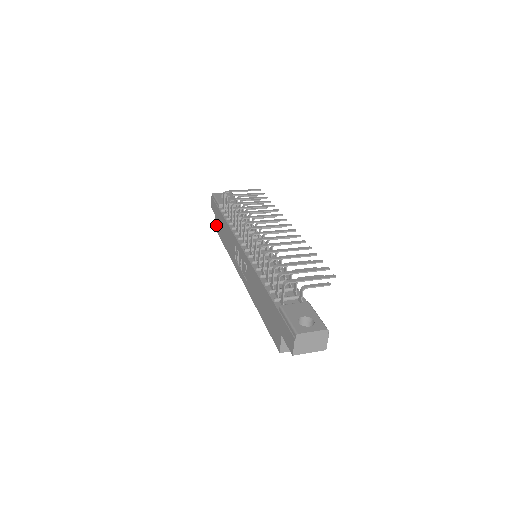
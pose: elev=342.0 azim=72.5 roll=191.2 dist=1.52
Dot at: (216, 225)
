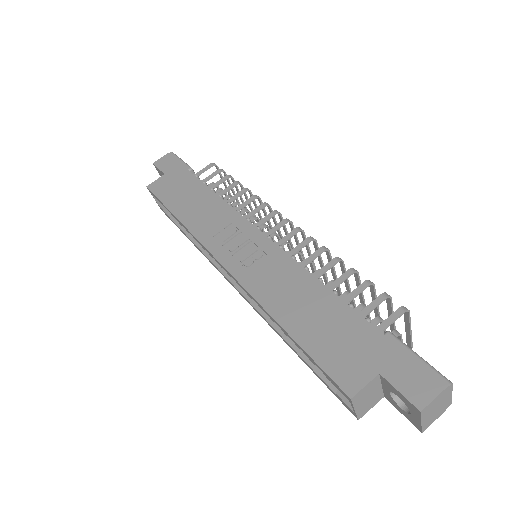
Dot at: (157, 184)
